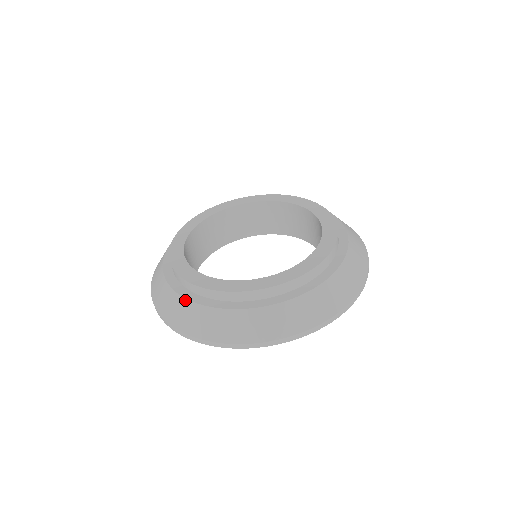
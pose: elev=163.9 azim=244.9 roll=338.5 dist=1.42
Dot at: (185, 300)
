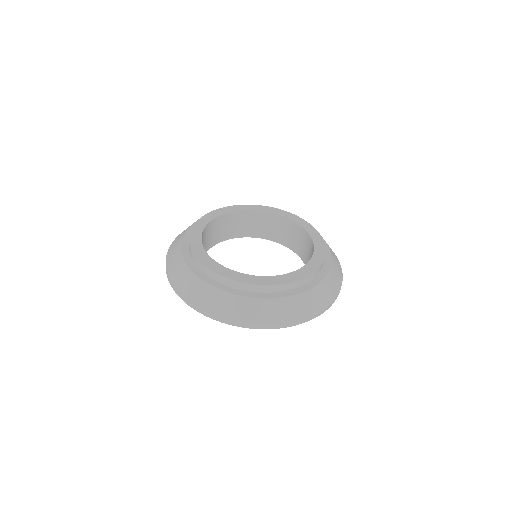
Dot at: (184, 234)
